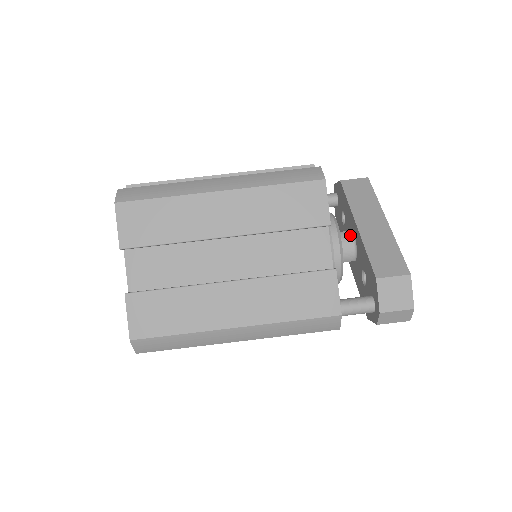
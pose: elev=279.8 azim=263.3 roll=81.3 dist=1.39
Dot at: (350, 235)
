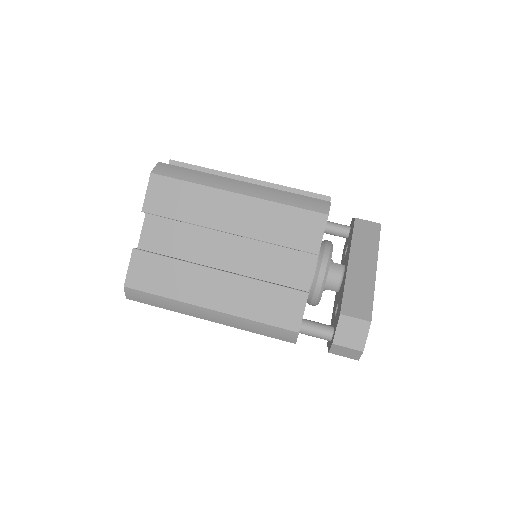
Dot at: (341, 268)
